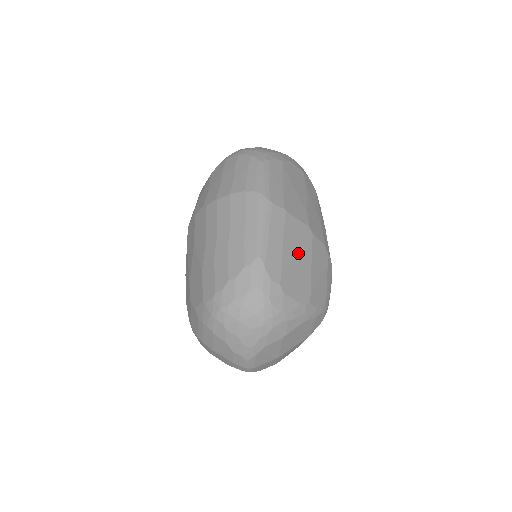
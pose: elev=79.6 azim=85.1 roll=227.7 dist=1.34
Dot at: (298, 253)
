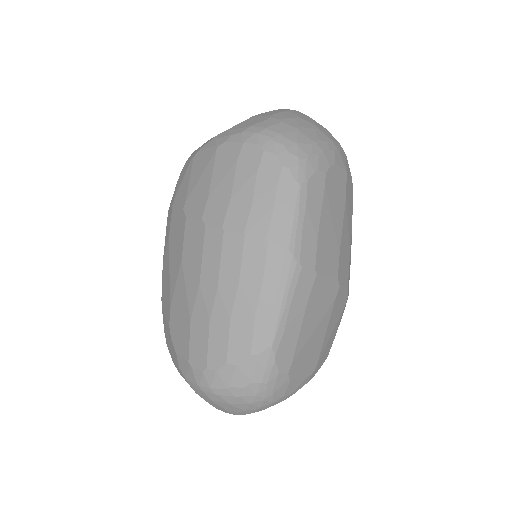
Dot at: (317, 322)
